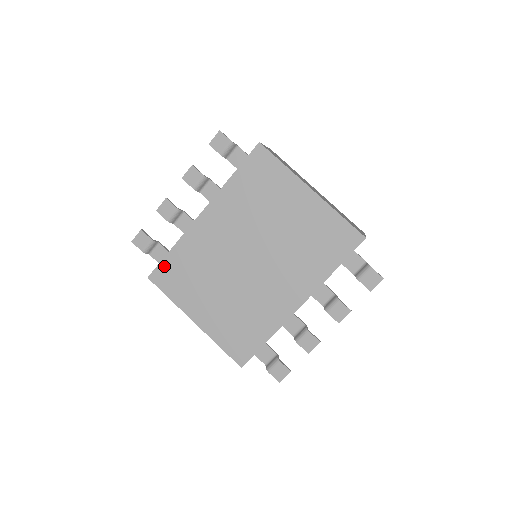
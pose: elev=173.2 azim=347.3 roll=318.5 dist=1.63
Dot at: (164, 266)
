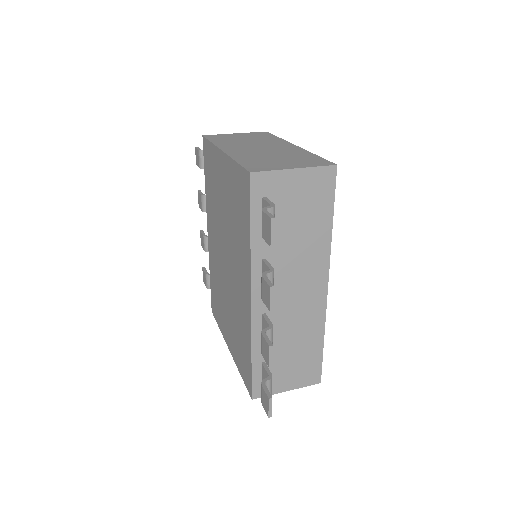
Dot at: (212, 296)
